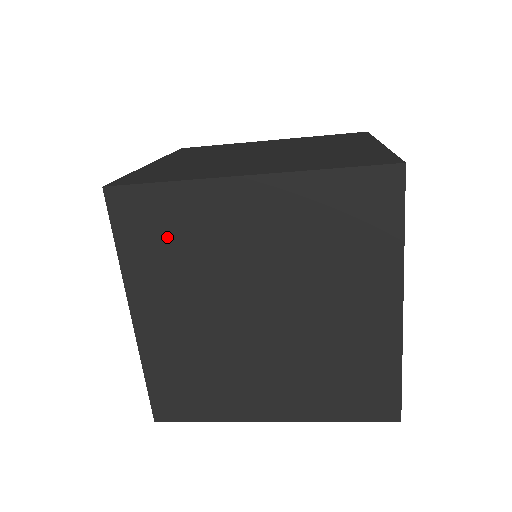
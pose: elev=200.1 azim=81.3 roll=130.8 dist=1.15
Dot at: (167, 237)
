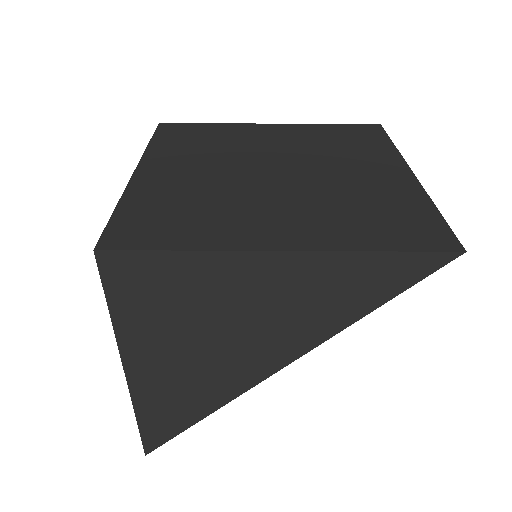
Dot at: (198, 139)
